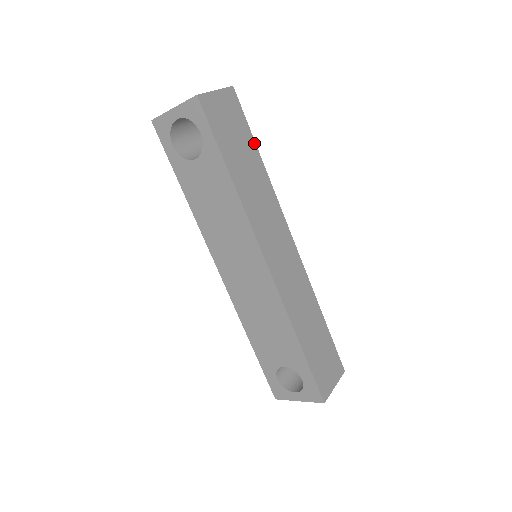
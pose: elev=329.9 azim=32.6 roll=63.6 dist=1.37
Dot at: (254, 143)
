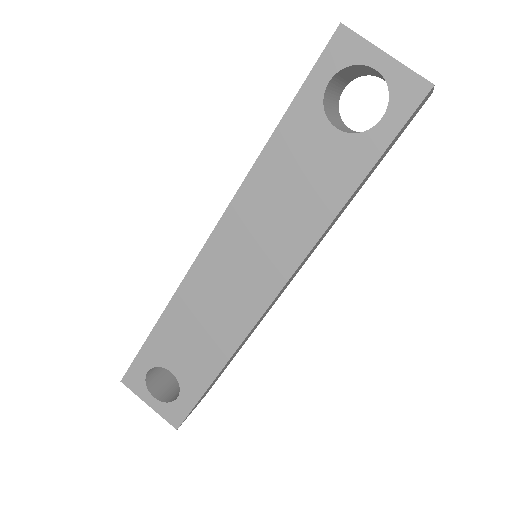
Dot at: occluded
